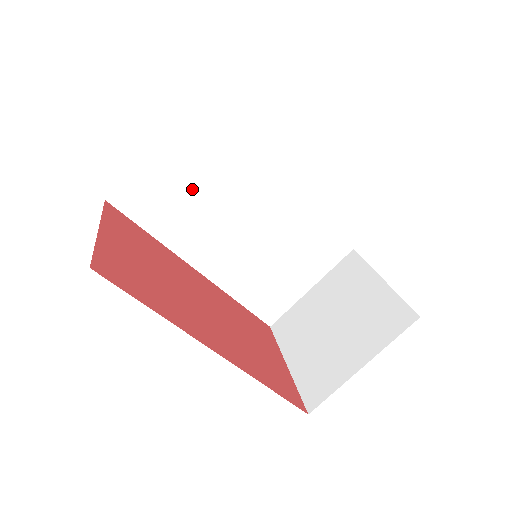
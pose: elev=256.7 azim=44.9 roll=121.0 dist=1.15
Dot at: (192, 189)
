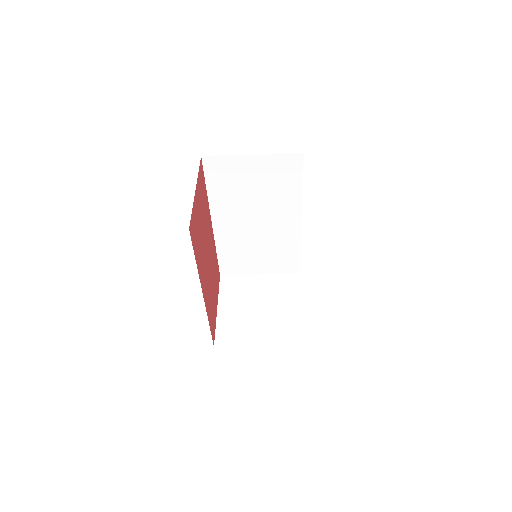
Dot at: (251, 187)
